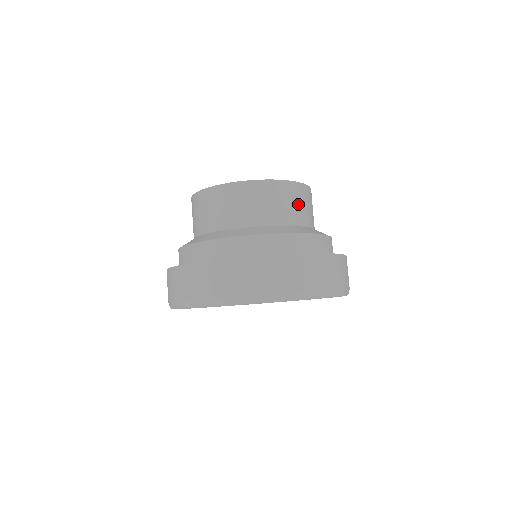
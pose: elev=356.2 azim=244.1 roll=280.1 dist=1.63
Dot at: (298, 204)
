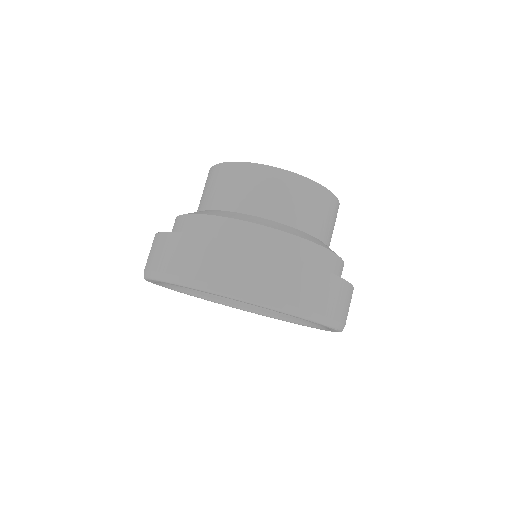
Dot at: (319, 212)
